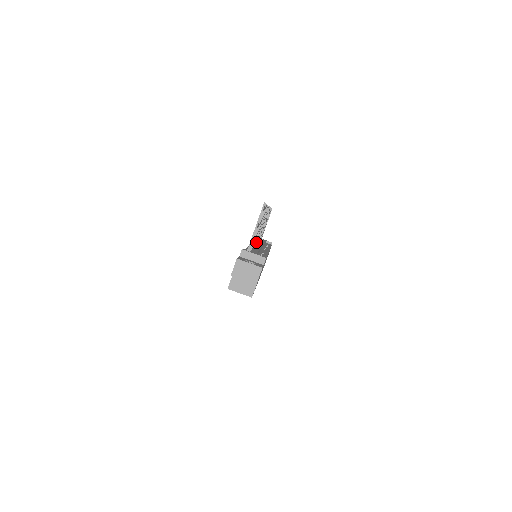
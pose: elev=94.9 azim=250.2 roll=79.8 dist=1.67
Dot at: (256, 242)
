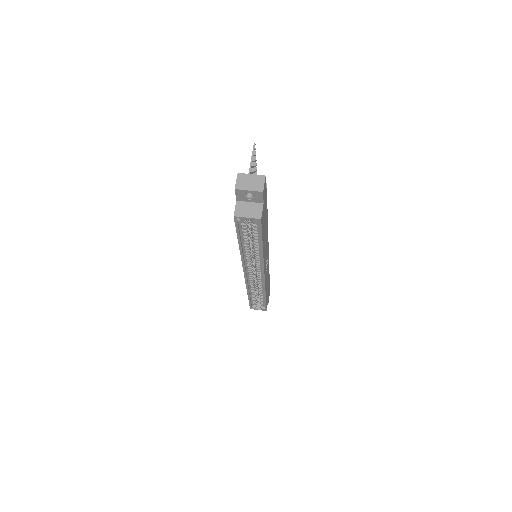
Dot at: occluded
